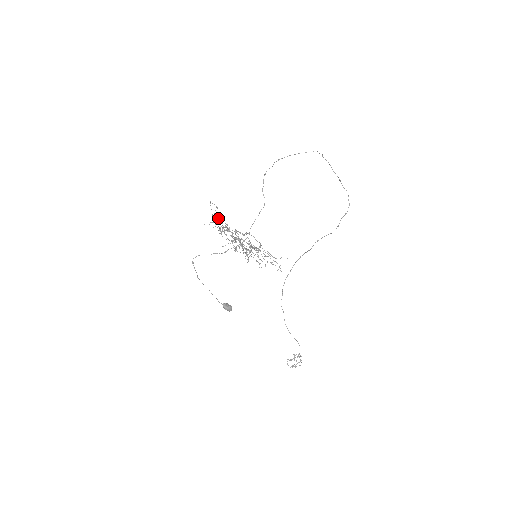
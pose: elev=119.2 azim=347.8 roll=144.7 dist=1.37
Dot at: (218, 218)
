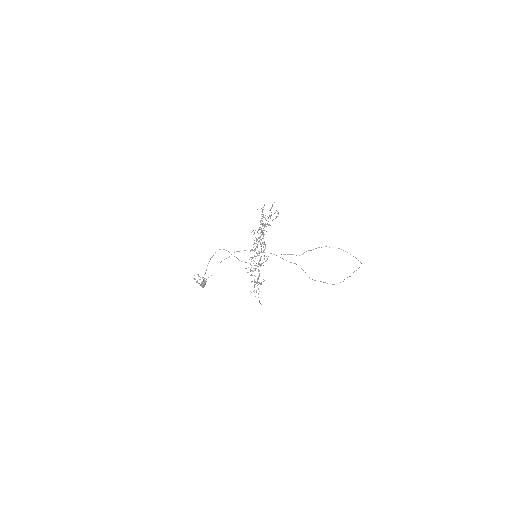
Dot at: occluded
